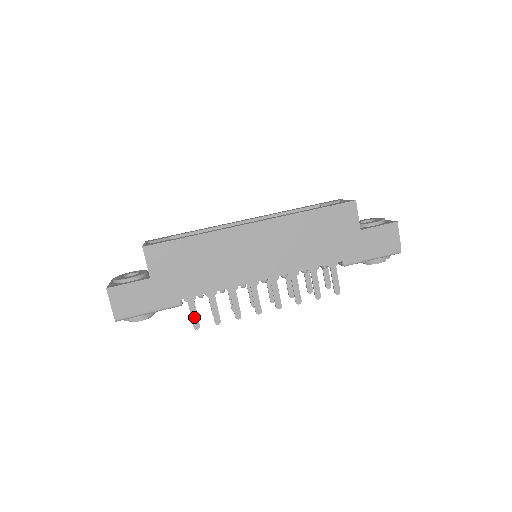
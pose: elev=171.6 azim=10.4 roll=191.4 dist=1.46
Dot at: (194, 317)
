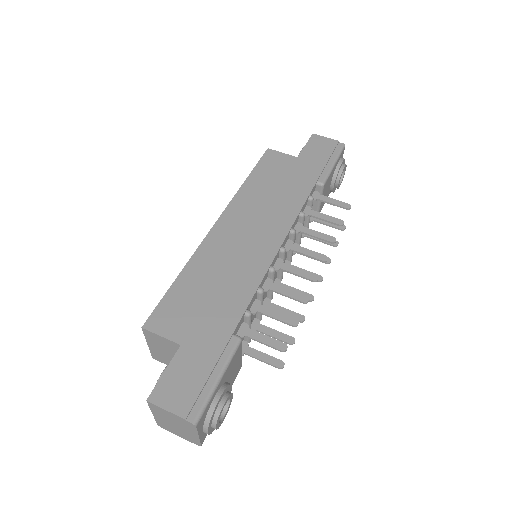
Dot at: (268, 341)
